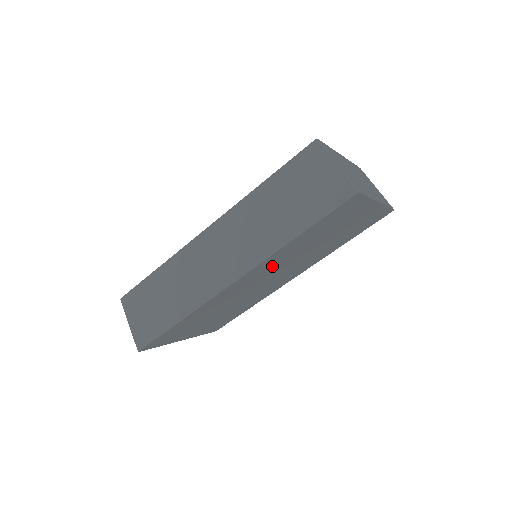
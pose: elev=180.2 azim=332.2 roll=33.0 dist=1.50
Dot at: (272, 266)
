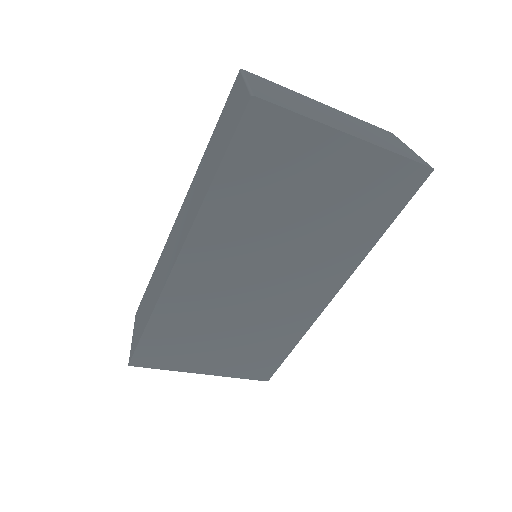
Dot at: (231, 245)
